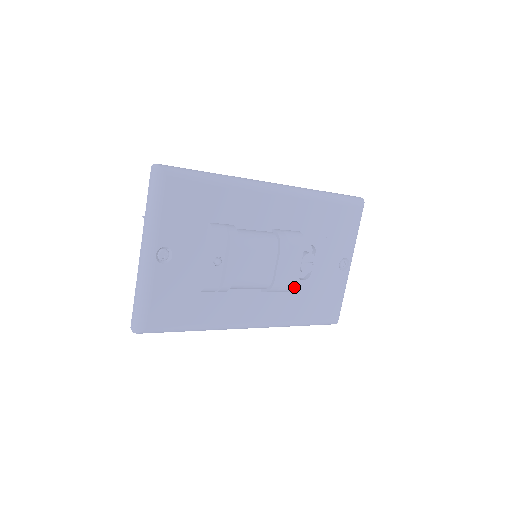
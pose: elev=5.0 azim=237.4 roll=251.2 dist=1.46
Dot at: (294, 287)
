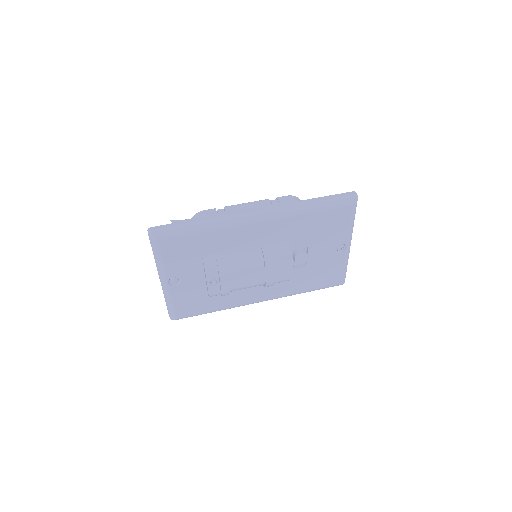
Dot at: (288, 280)
